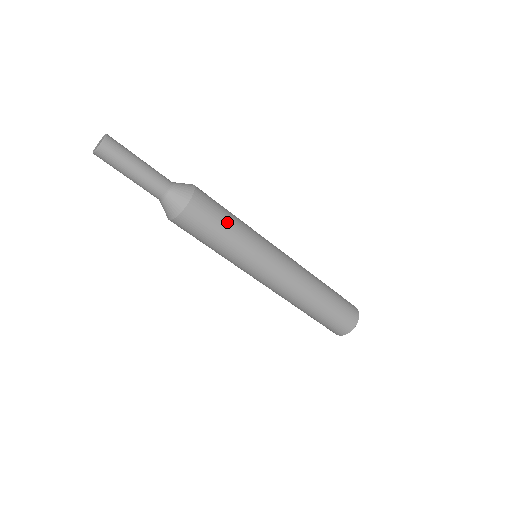
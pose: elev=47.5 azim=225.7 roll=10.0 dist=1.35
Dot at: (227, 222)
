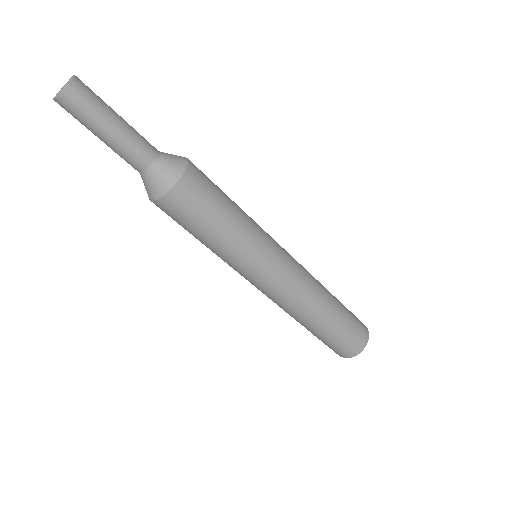
Dot at: (228, 198)
